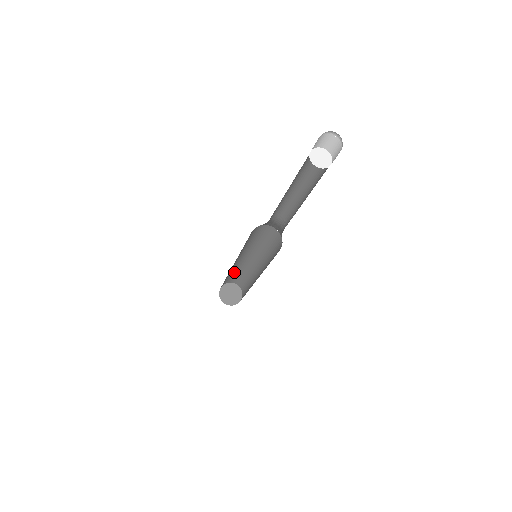
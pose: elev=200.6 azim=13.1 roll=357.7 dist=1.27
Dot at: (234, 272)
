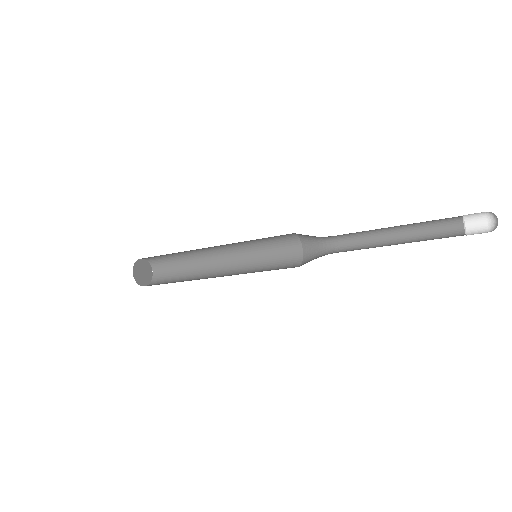
Dot at: (177, 255)
